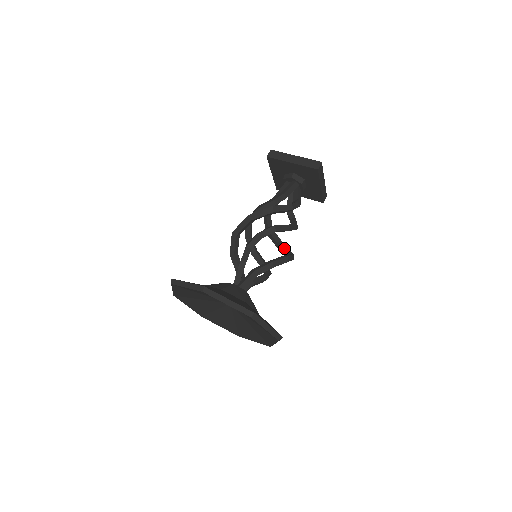
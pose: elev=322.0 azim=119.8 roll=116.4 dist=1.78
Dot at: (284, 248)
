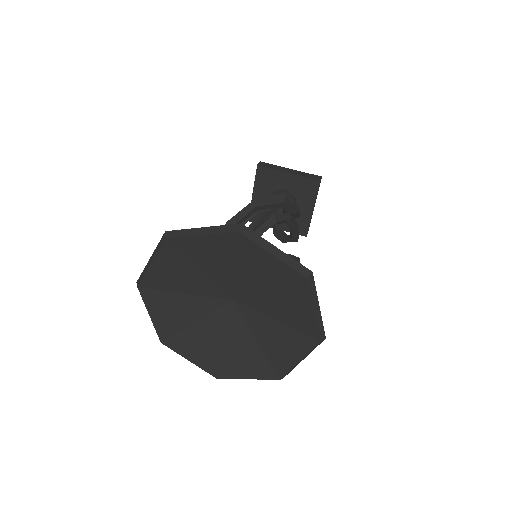
Dot at: occluded
